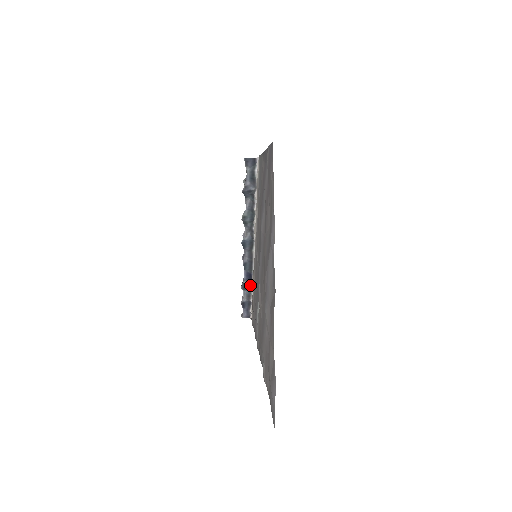
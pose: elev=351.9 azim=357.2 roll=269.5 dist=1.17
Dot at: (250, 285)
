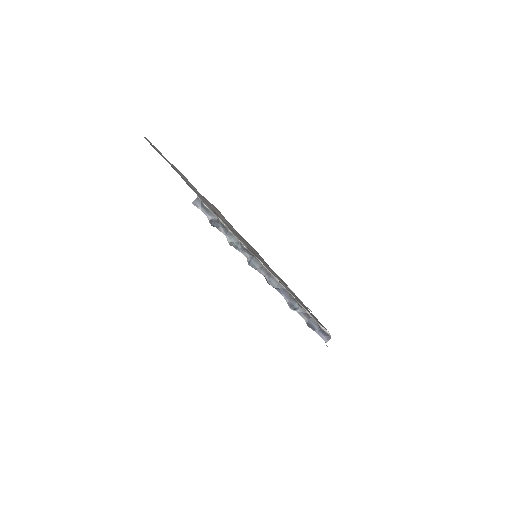
Dot at: (295, 301)
